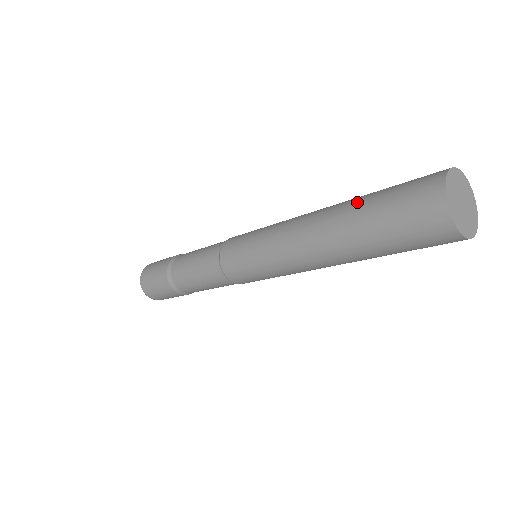
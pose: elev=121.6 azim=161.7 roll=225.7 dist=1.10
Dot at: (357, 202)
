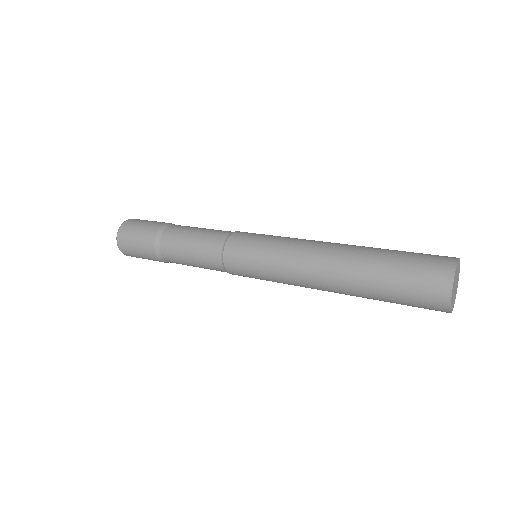
Dot at: occluded
